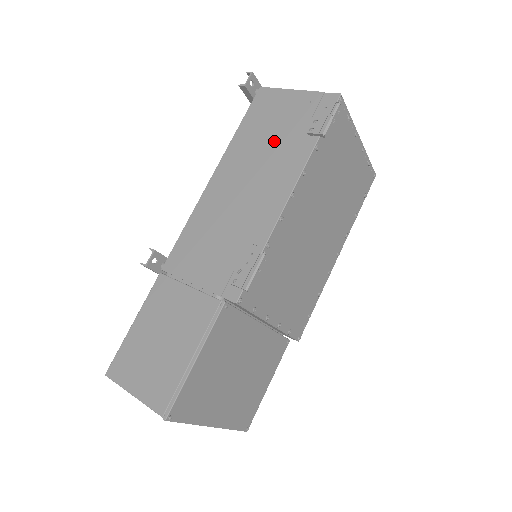
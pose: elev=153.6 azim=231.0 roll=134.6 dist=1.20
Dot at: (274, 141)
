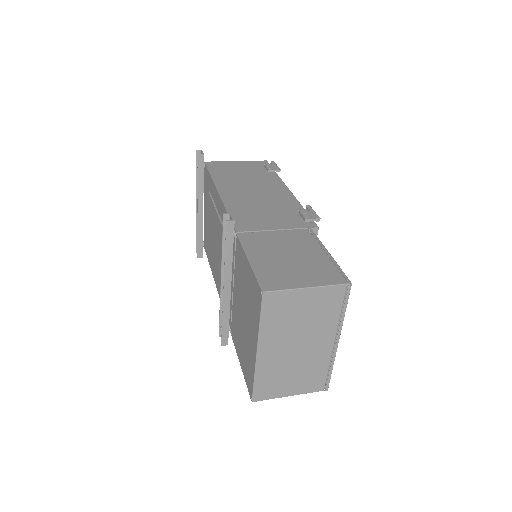
Dot at: (248, 176)
